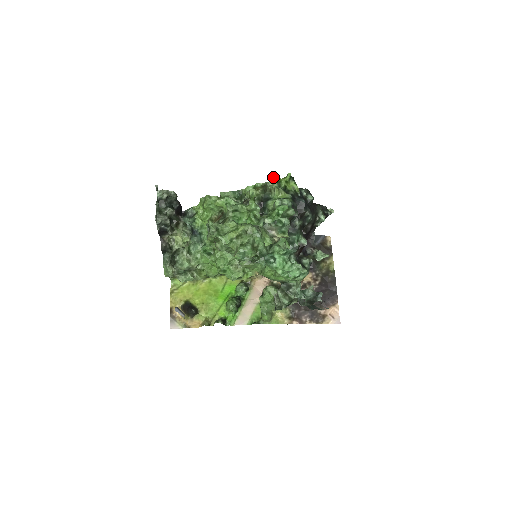
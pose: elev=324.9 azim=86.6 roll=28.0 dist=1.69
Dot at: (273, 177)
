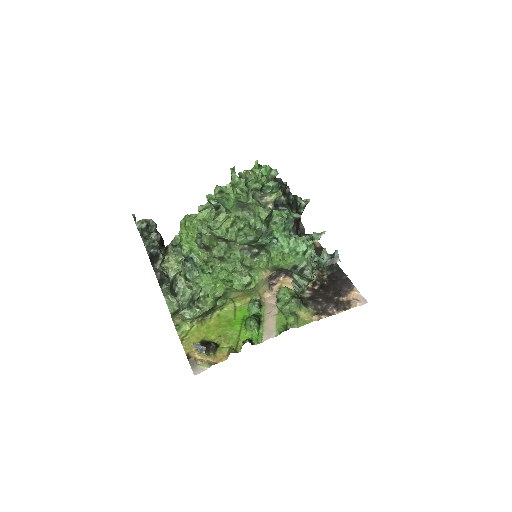
Dot at: occluded
